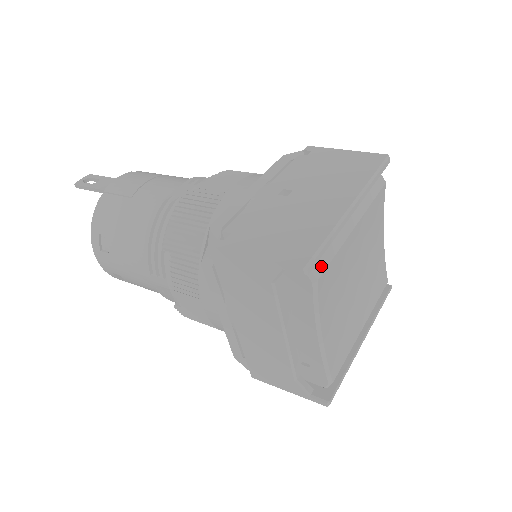
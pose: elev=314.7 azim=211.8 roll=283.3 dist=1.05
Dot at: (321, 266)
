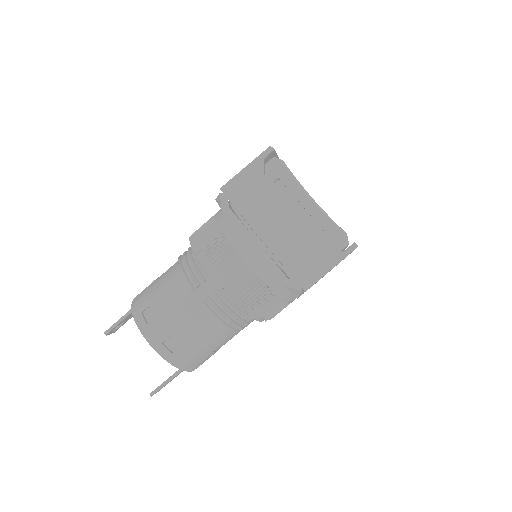
Dot at: occluded
